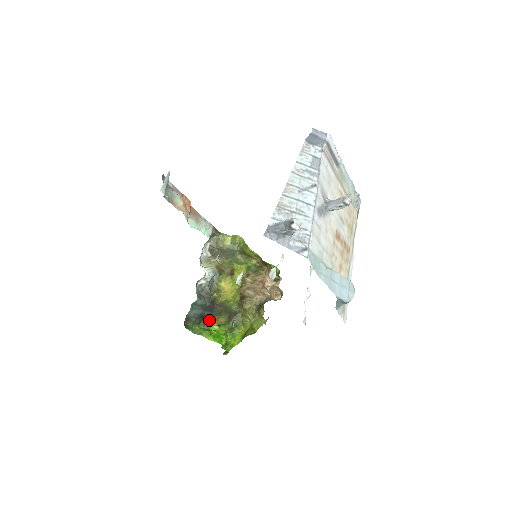
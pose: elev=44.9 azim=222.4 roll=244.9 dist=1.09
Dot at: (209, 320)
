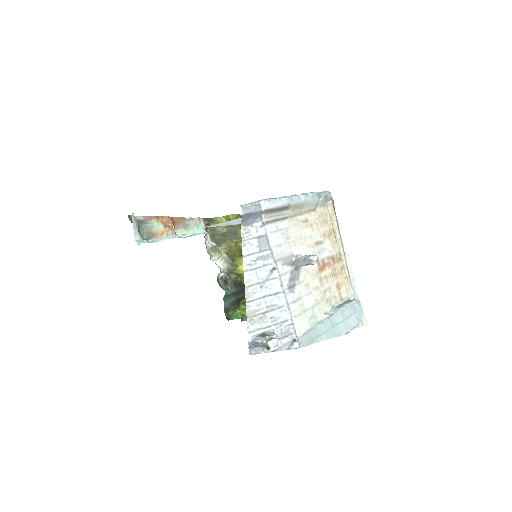
Dot at: (245, 299)
